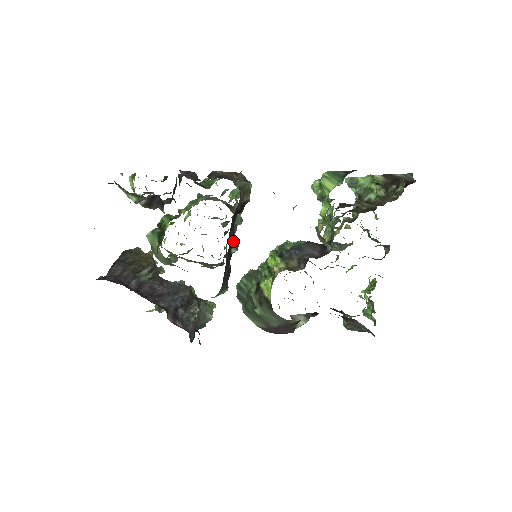
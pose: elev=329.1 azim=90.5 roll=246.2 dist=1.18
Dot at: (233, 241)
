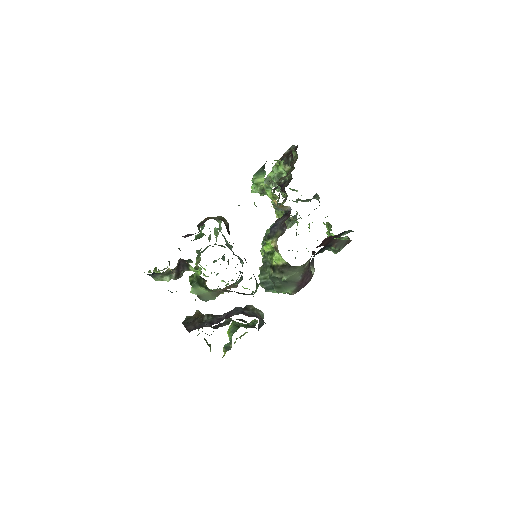
Dot at: (238, 257)
